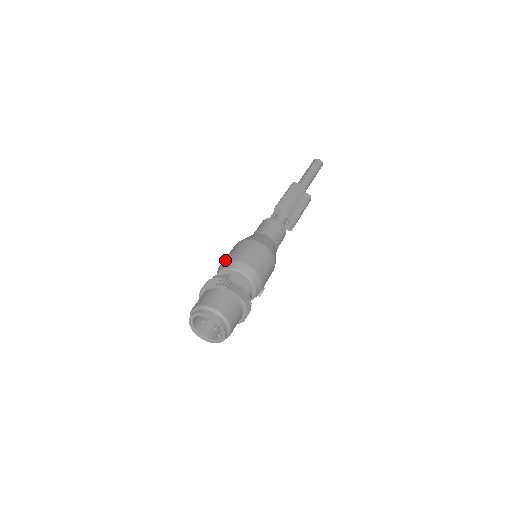
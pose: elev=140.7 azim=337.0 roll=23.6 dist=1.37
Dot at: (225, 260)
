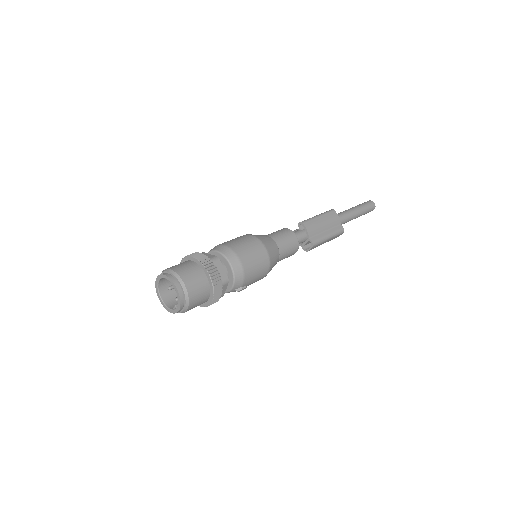
Dot at: occluded
